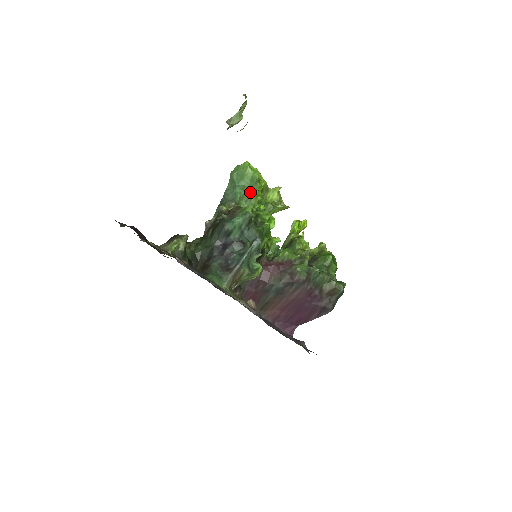
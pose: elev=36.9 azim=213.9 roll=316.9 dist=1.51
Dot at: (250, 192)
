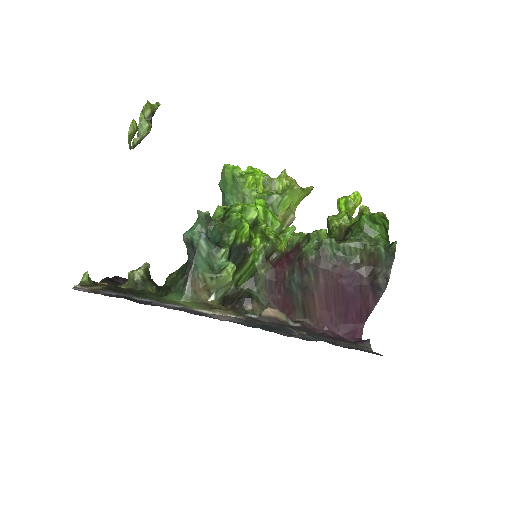
Dot at: (240, 192)
